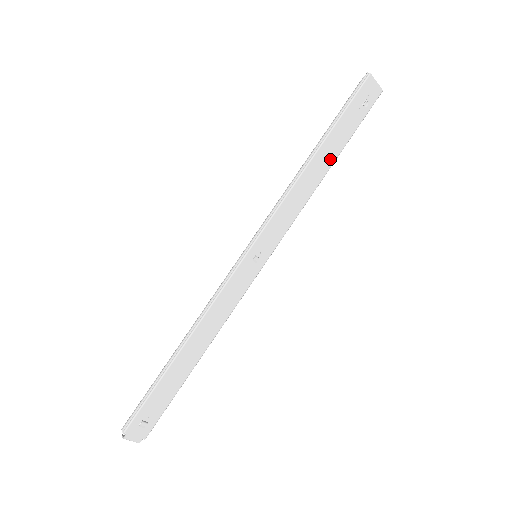
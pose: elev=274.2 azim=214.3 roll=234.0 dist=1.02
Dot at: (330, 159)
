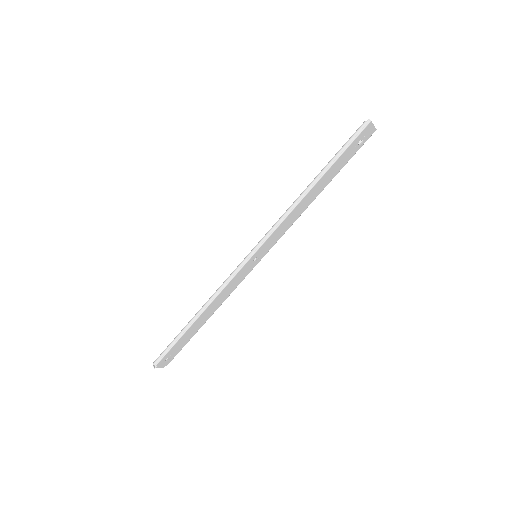
Dot at: (323, 186)
